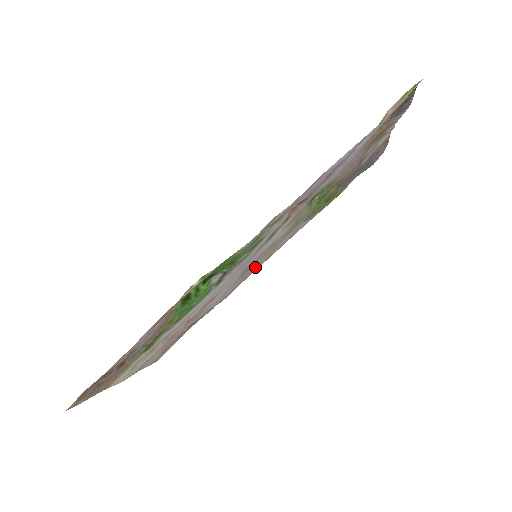
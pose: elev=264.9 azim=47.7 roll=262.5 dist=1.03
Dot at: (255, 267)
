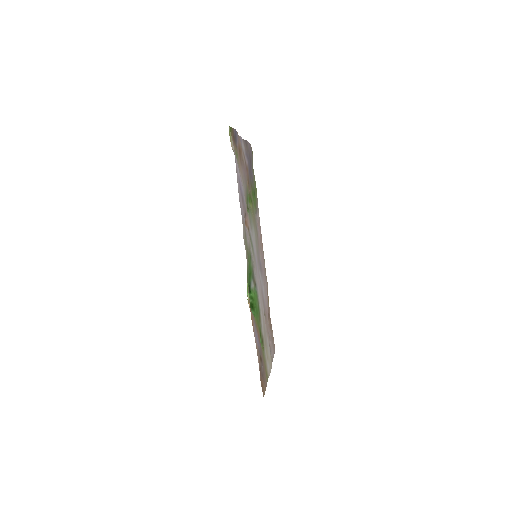
Dot at: (262, 259)
